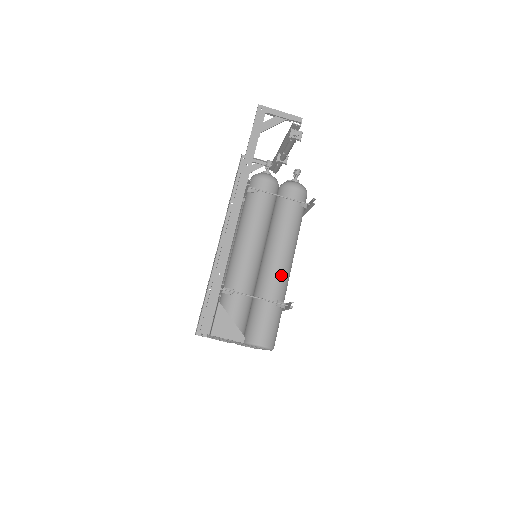
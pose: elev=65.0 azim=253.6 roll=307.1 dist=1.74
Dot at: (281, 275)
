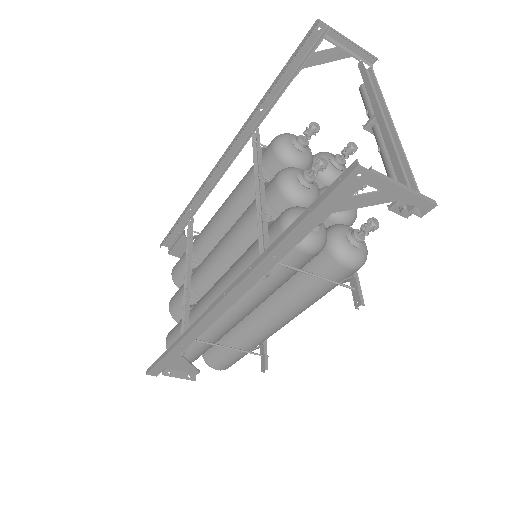
Dot at: (268, 335)
